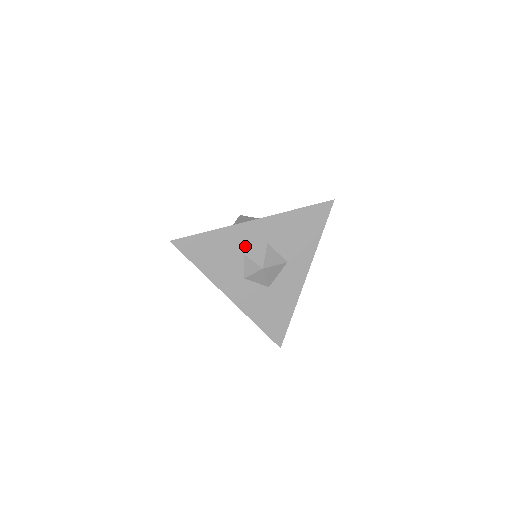
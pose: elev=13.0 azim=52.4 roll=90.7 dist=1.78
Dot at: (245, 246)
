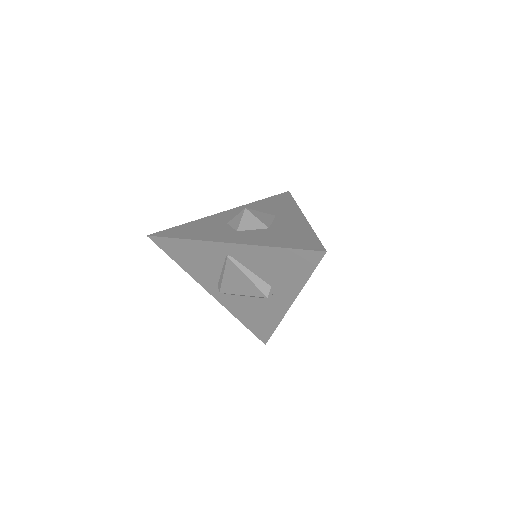
Dot at: (225, 221)
